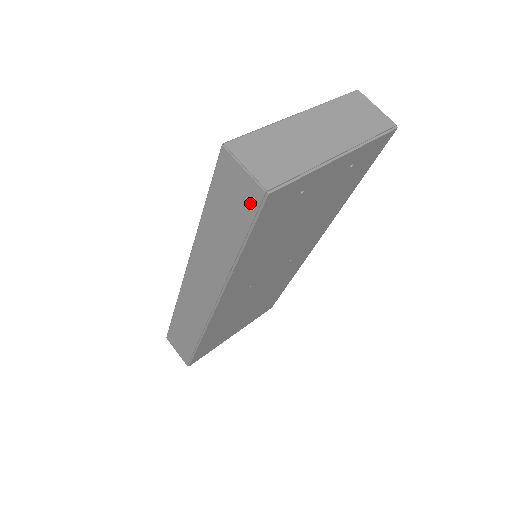
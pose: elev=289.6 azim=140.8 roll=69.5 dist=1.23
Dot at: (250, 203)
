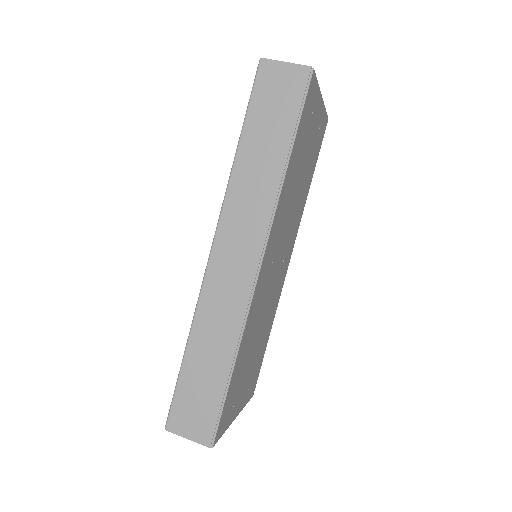
Dot at: (297, 88)
